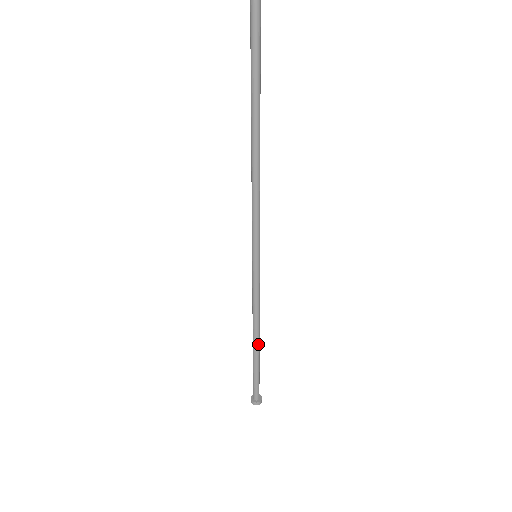
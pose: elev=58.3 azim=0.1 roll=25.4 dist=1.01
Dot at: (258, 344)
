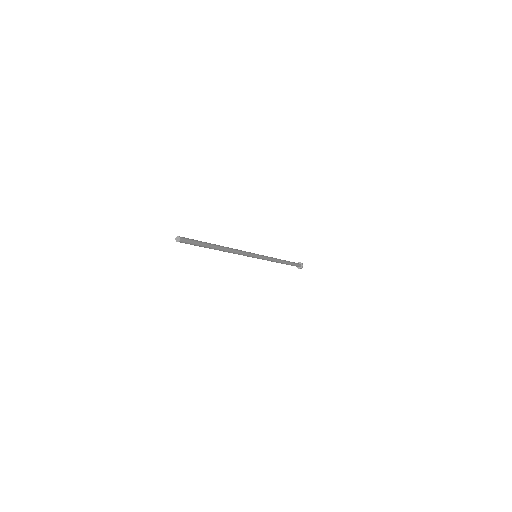
Dot at: (284, 262)
